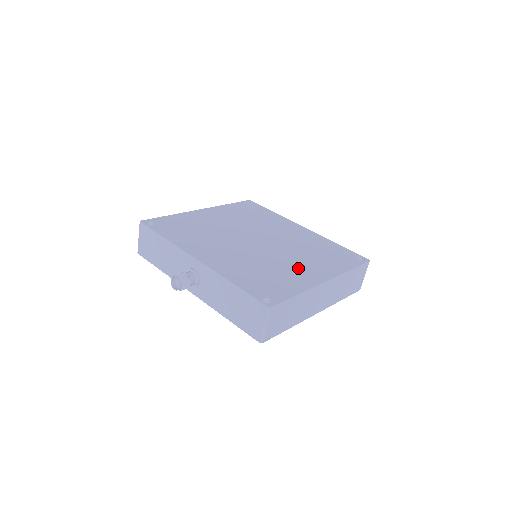
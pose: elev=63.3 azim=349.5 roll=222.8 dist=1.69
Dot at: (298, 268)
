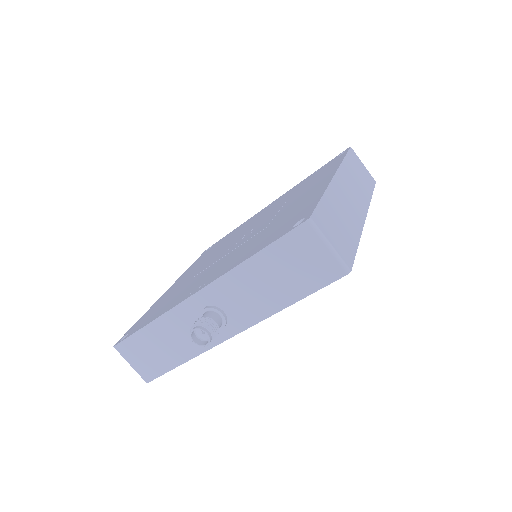
Dot at: (298, 201)
